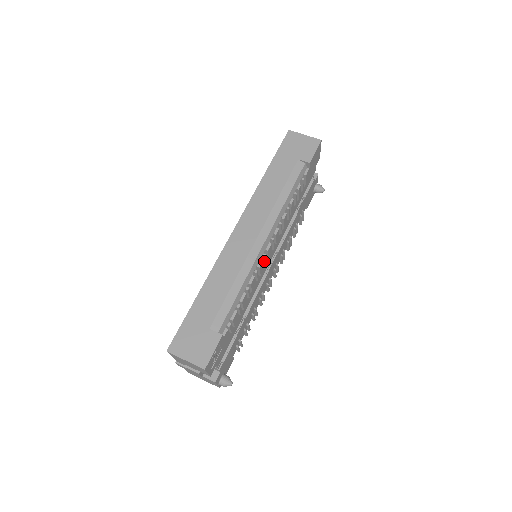
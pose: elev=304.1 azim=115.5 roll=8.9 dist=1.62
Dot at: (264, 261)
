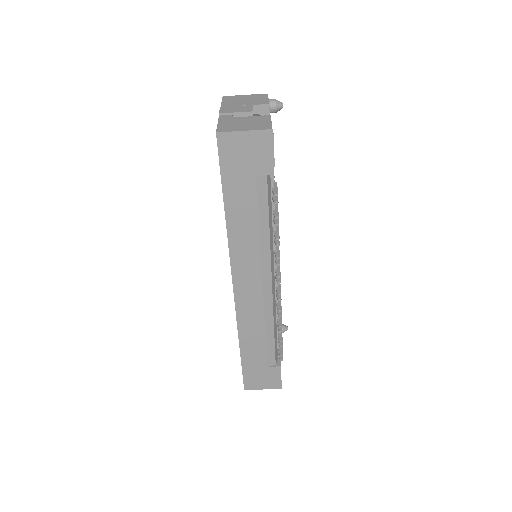
Dot at: occluded
